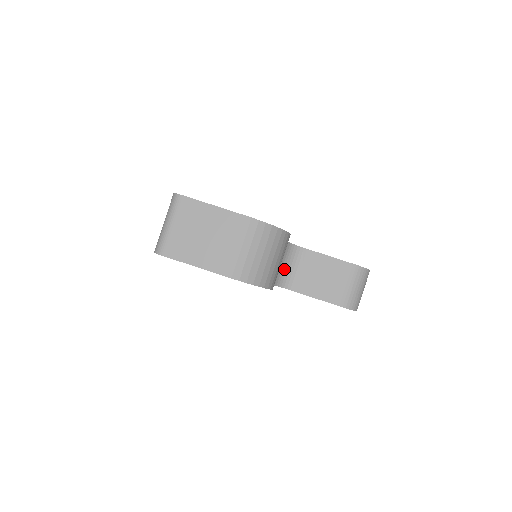
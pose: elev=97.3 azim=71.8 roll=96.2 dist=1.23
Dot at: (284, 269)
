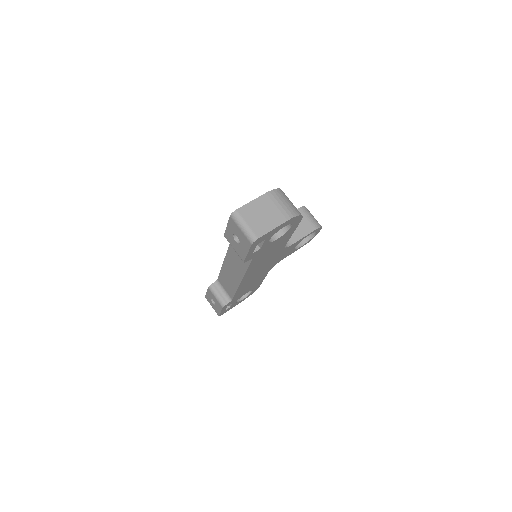
Dot at: occluded
